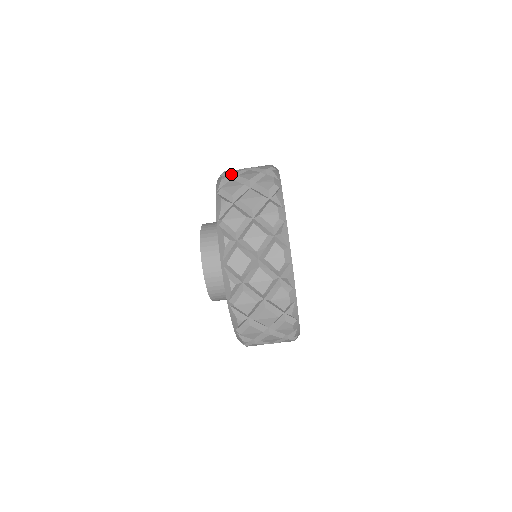
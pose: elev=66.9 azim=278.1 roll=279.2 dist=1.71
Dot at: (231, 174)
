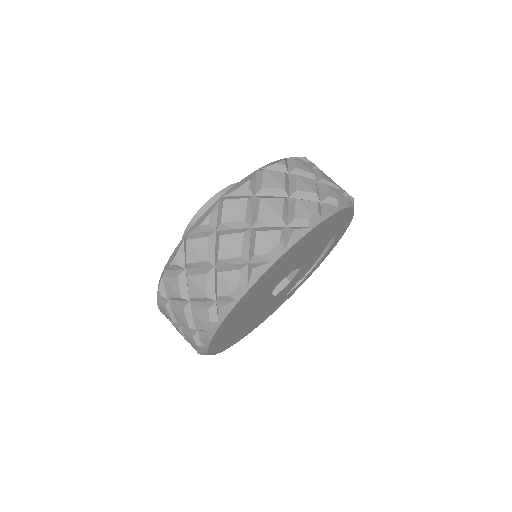
Dot at: occluded
